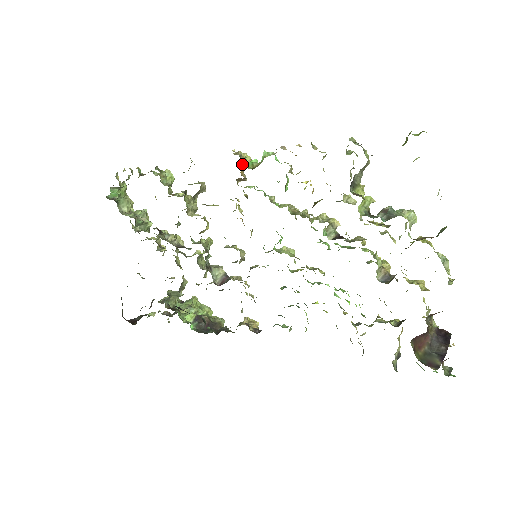
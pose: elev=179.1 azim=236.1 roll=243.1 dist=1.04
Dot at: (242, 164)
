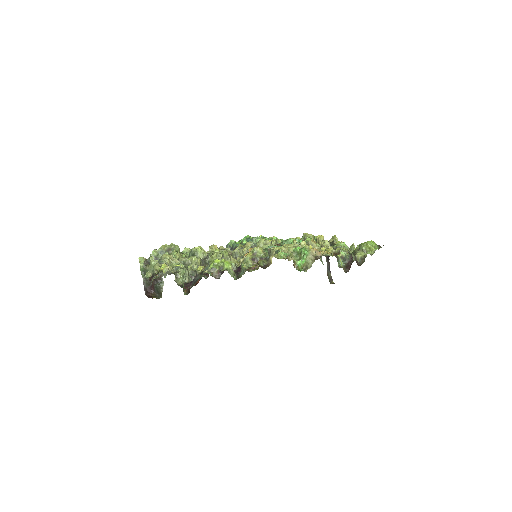
Dot at: (294, 265)
